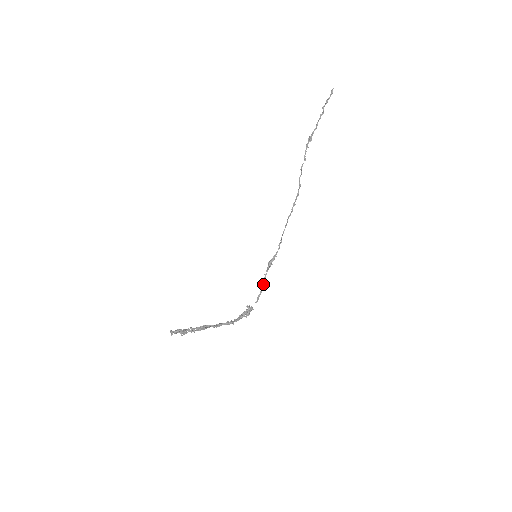
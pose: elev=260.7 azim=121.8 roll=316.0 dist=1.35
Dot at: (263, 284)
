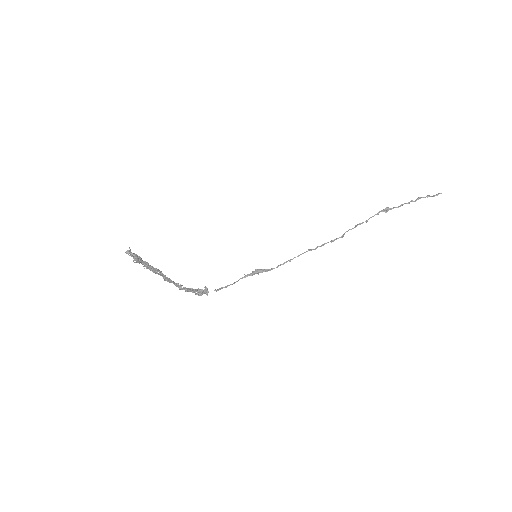
Dot at: (235, 282)
